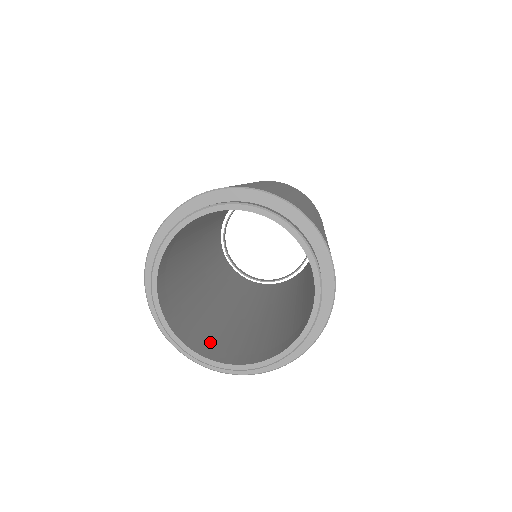
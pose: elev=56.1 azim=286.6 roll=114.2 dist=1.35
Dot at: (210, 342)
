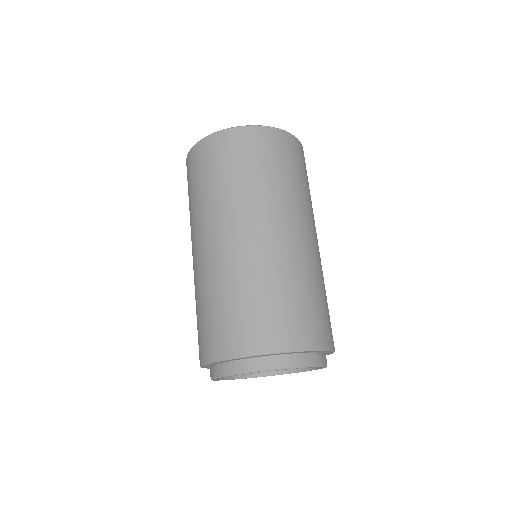
Dot at: occluded
